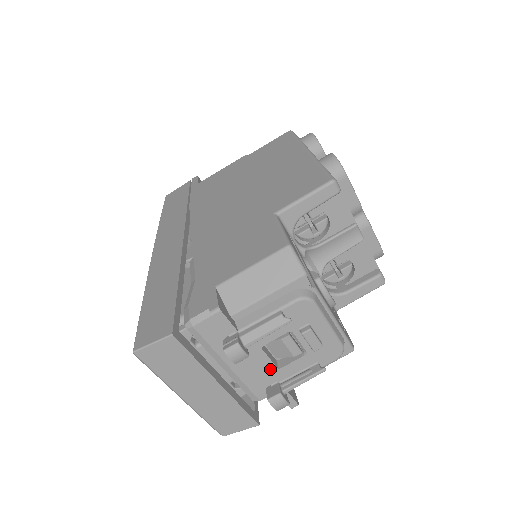
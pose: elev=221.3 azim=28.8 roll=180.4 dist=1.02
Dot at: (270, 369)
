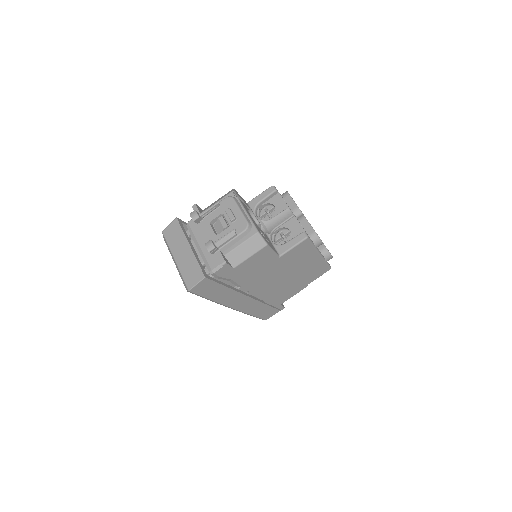
Dot at: (212, 236)
